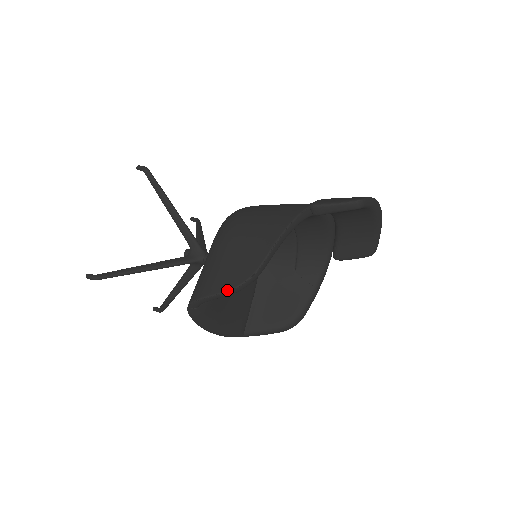
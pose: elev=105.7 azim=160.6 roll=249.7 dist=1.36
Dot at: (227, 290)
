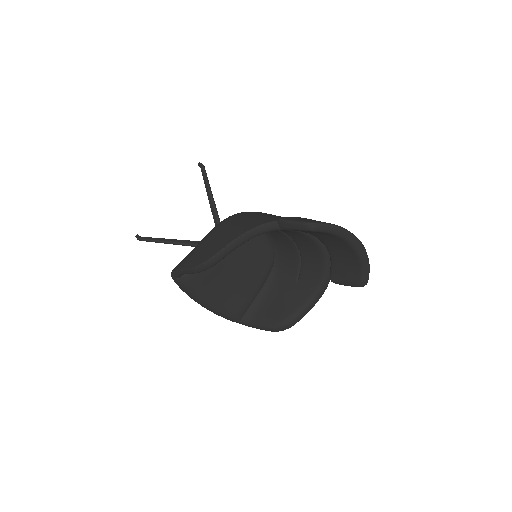
Dot at: (188, 268)
